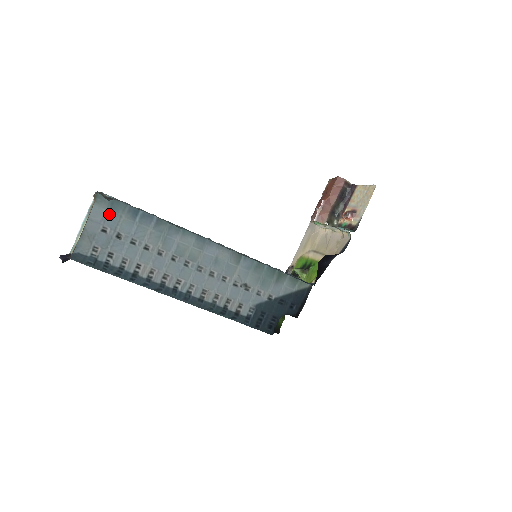
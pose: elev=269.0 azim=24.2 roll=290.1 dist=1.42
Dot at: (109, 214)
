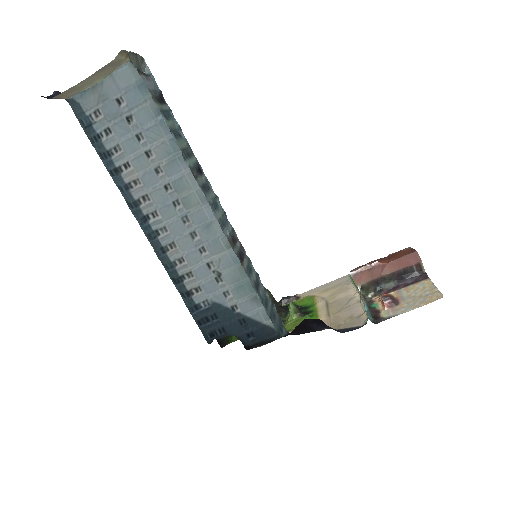
Dot at: (136, 88)
